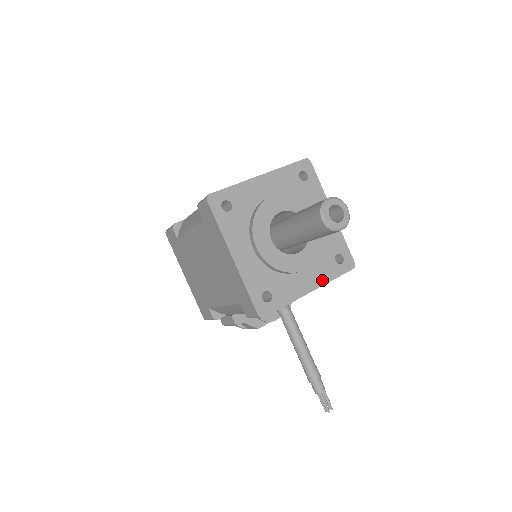
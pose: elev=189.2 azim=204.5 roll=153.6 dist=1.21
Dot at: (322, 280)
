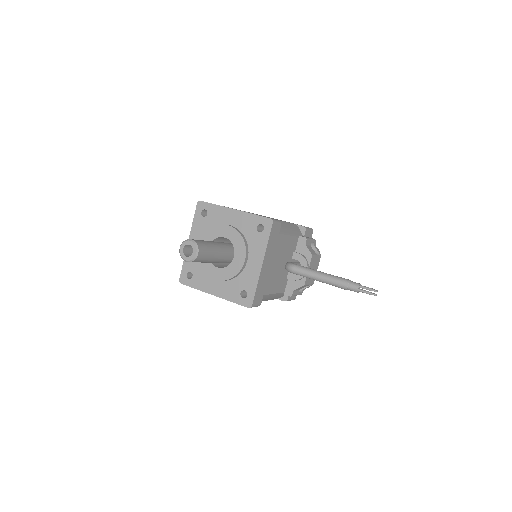
Dot at: (262, 251)
